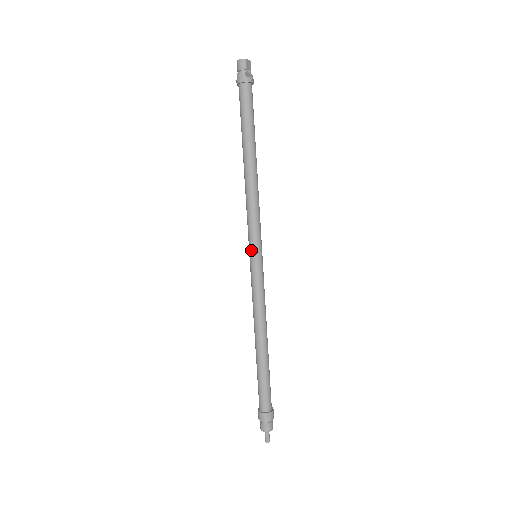
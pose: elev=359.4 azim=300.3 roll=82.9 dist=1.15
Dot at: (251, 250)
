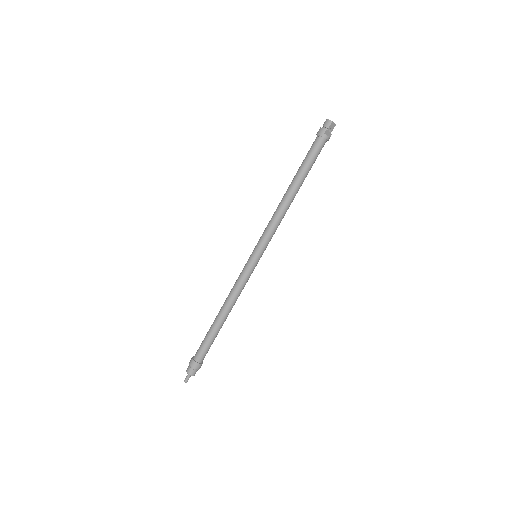
Dot at: (255, 250)
